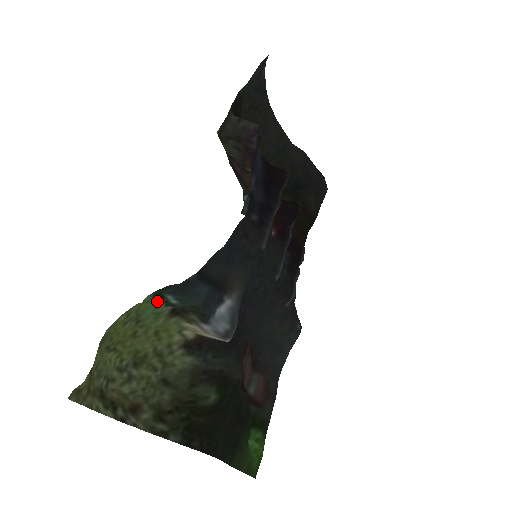
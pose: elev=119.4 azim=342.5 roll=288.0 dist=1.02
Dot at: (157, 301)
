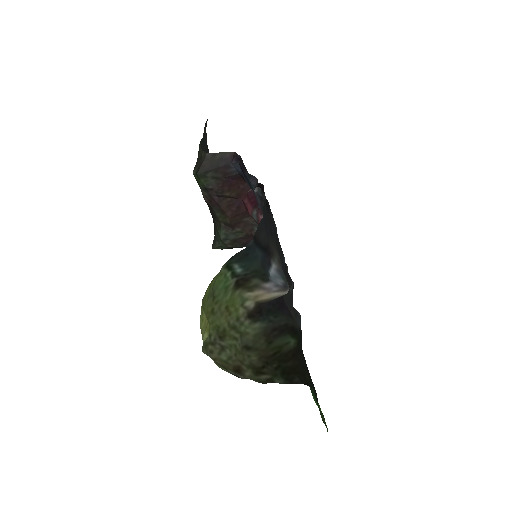
Dot at: (226, 273)
